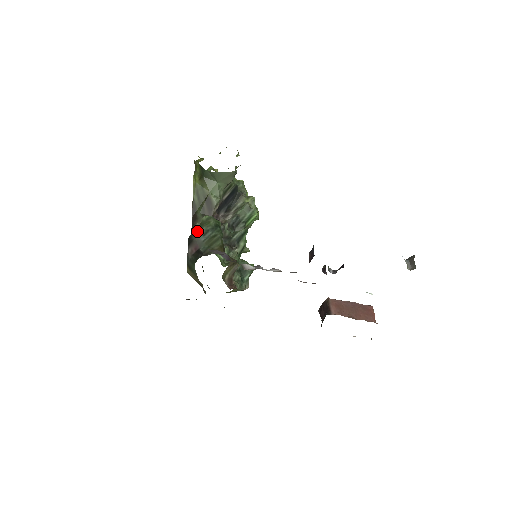
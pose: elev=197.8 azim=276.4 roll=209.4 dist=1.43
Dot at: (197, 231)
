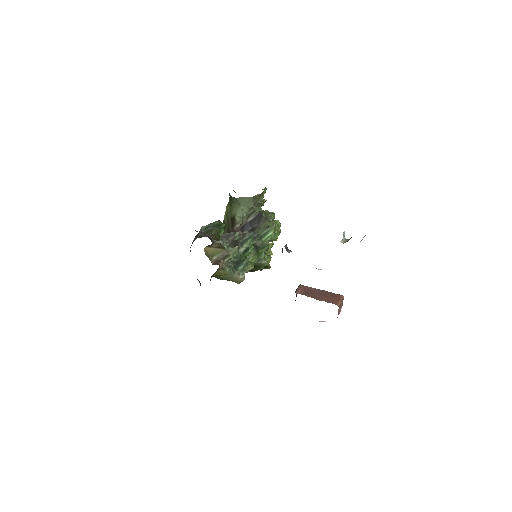
Dot at: occluded
